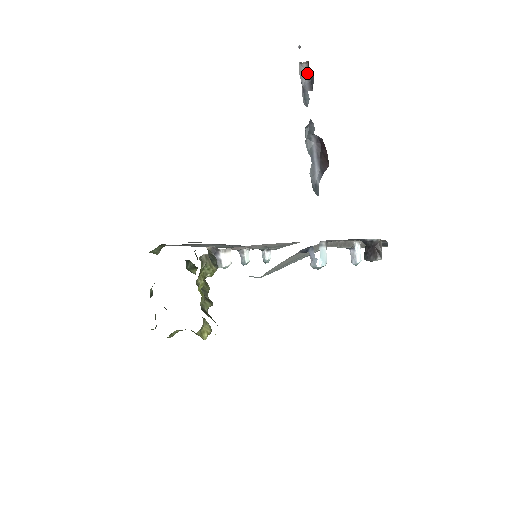
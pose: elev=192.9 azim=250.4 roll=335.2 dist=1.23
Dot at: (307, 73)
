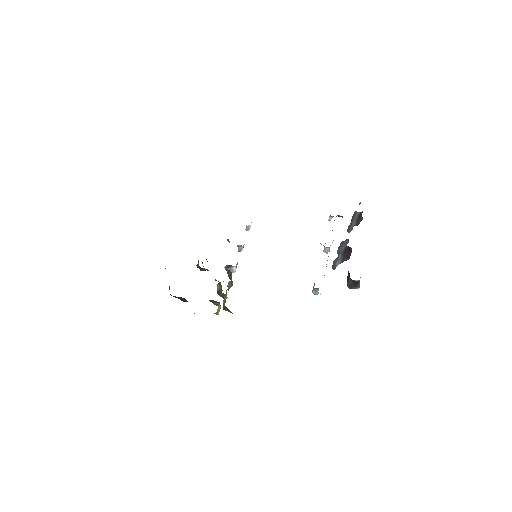
Dot at: (358, 216)
